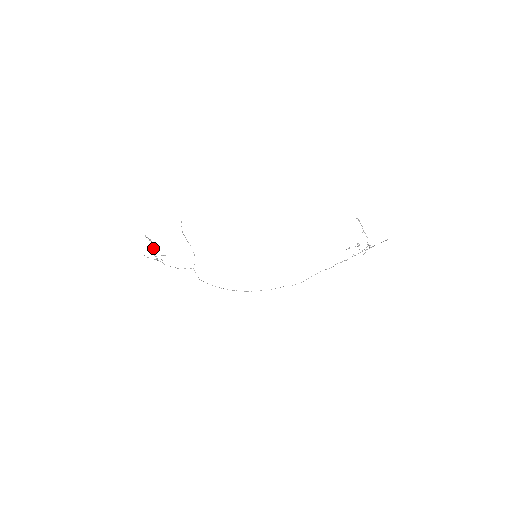
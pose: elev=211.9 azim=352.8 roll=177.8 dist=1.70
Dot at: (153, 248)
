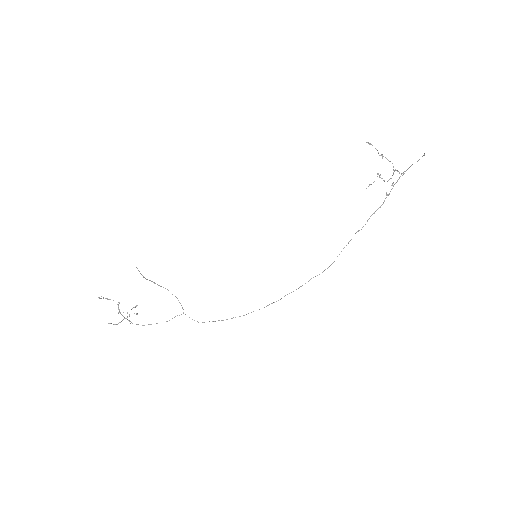
Dot at: occluded
